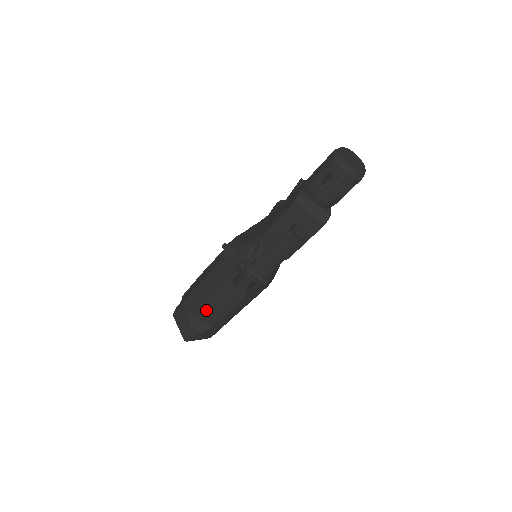
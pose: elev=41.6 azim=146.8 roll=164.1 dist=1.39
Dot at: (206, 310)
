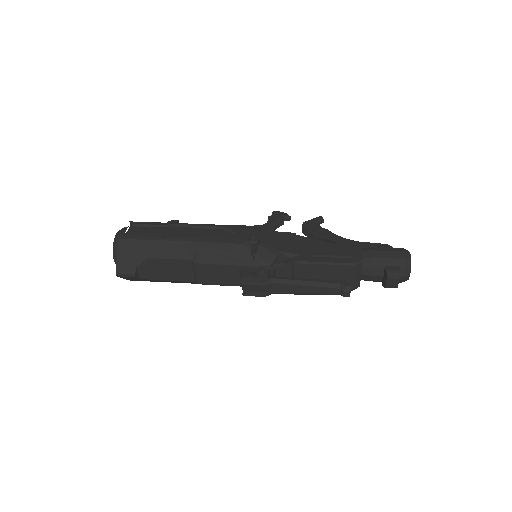
Dot at: (170, 266)
